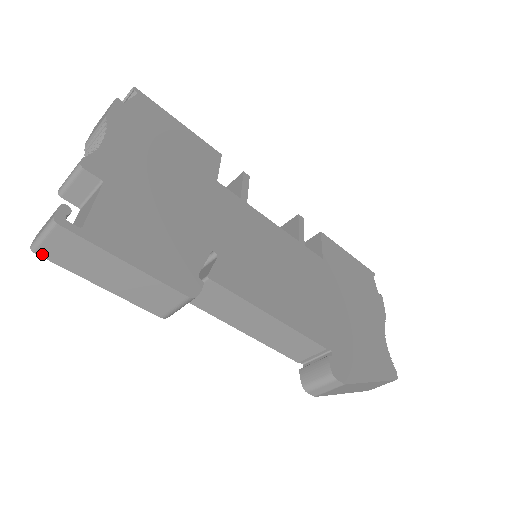
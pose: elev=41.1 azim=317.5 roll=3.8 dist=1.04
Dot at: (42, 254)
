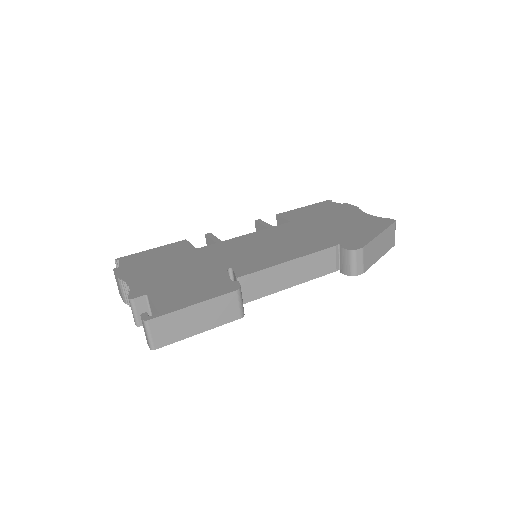
Dot at: (158, 346)
